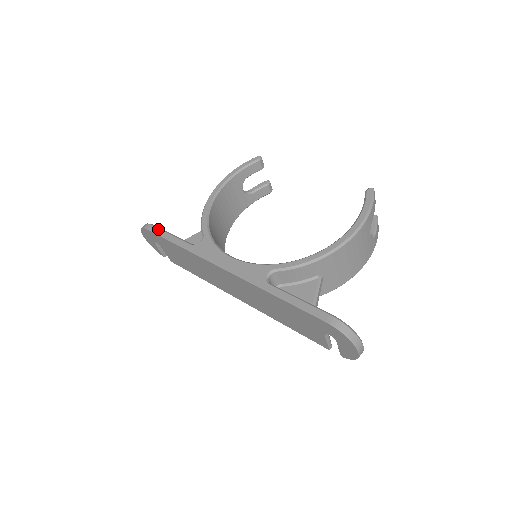
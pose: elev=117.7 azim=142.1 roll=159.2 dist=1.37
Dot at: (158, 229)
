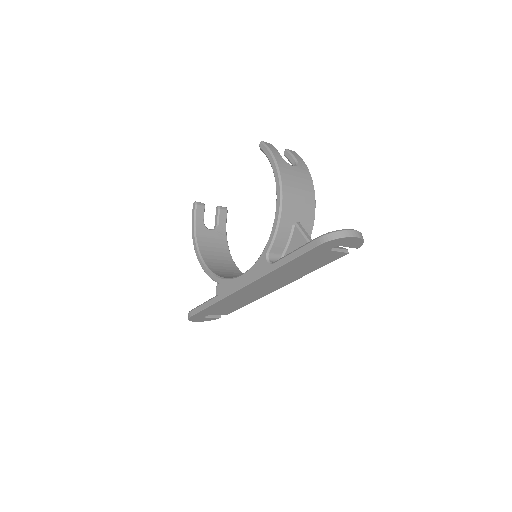
Dot at: (195, 309)
